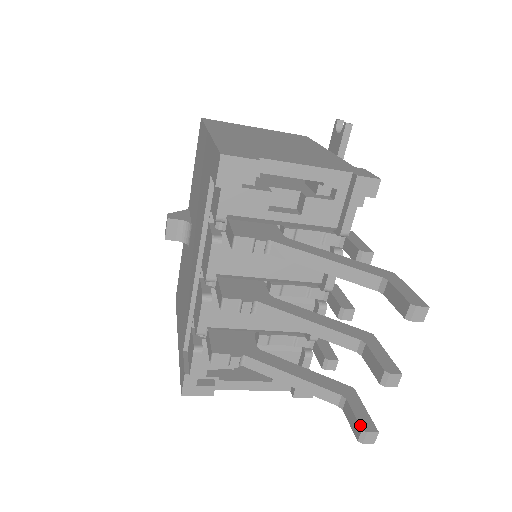
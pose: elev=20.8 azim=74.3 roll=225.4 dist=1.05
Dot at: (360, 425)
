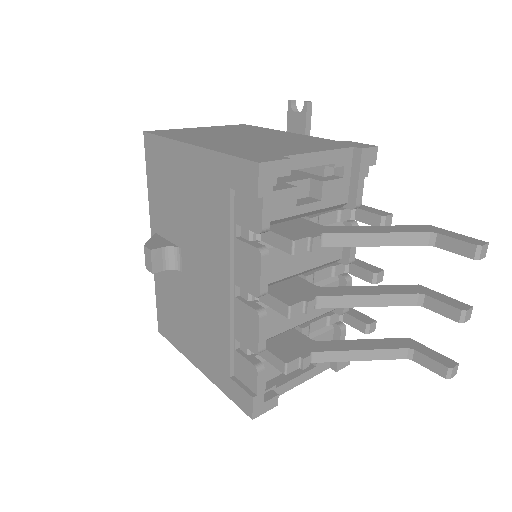
Dot at: (444, 365)
